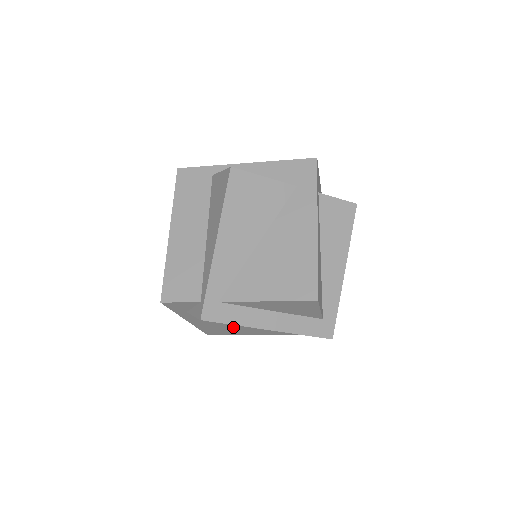
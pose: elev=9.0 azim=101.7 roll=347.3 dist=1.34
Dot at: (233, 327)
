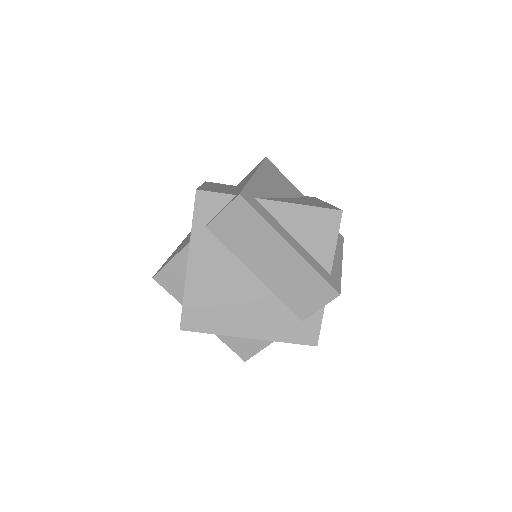
Dot at: (226, 298)
